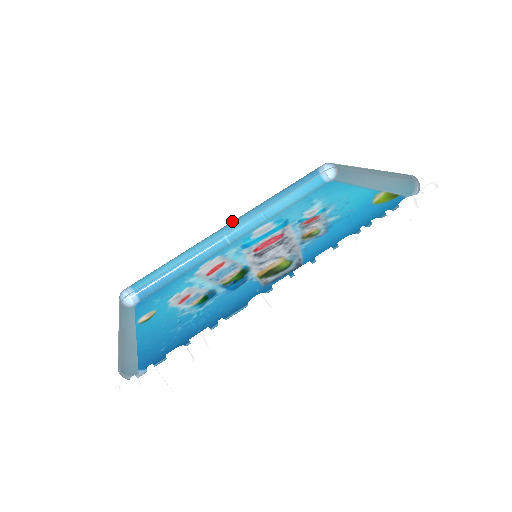
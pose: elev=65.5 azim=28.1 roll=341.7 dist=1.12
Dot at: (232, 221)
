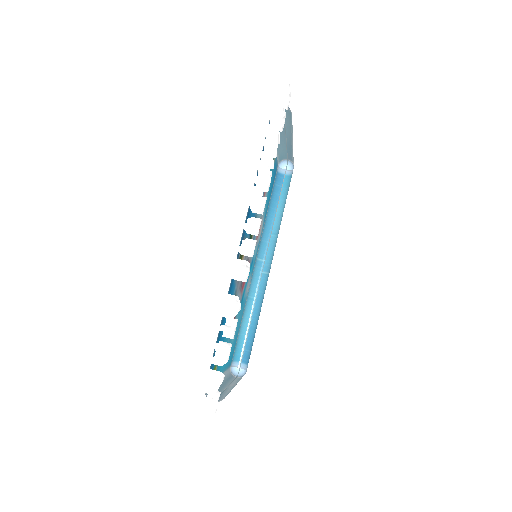
Dot at: (257, 258)
